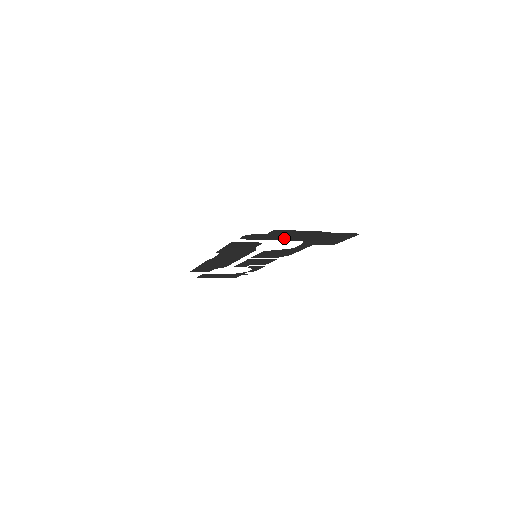
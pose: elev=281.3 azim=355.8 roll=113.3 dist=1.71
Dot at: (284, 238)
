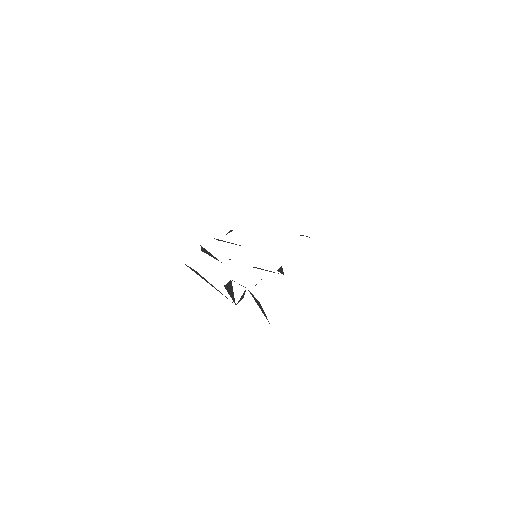
Dot at: occluded
